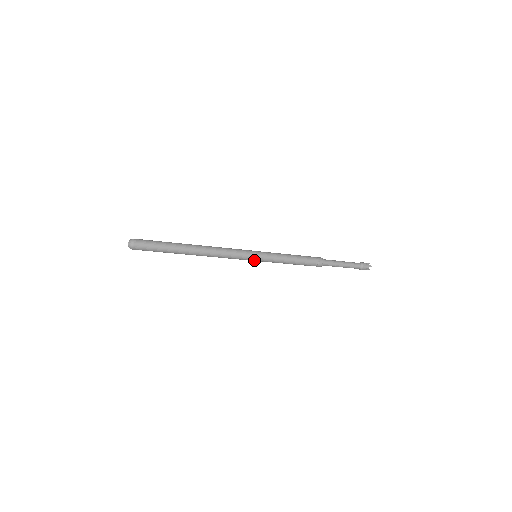
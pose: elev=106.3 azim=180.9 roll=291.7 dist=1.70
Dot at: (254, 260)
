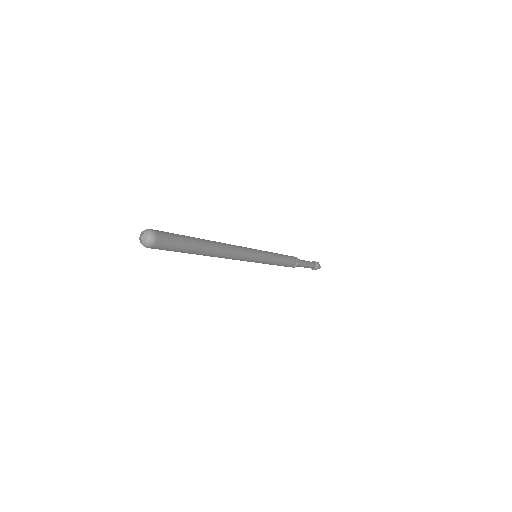
Dot at: occluded
